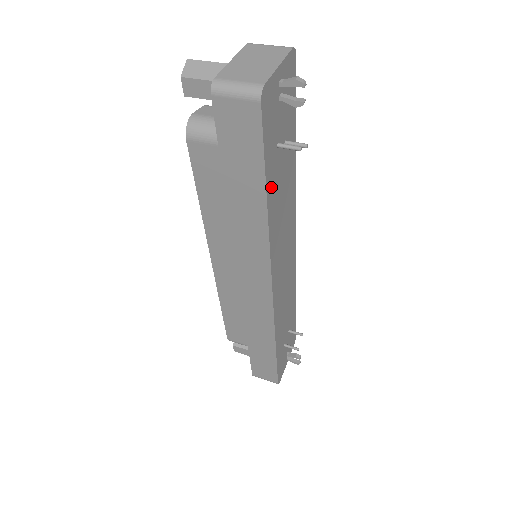
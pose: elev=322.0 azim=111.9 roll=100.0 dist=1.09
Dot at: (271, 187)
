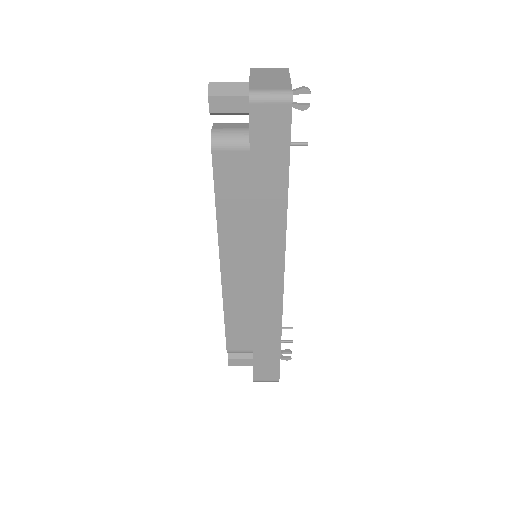
Dot at: occluded
